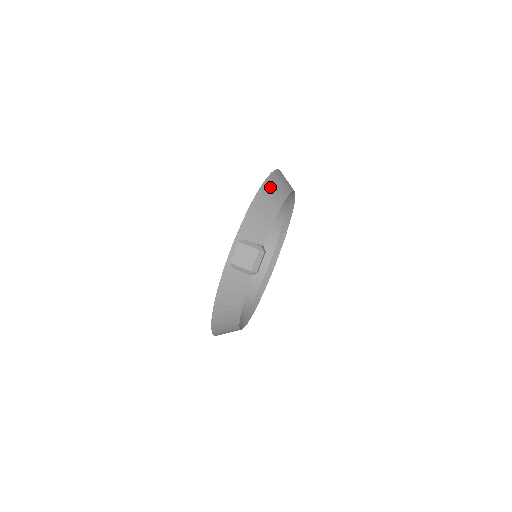
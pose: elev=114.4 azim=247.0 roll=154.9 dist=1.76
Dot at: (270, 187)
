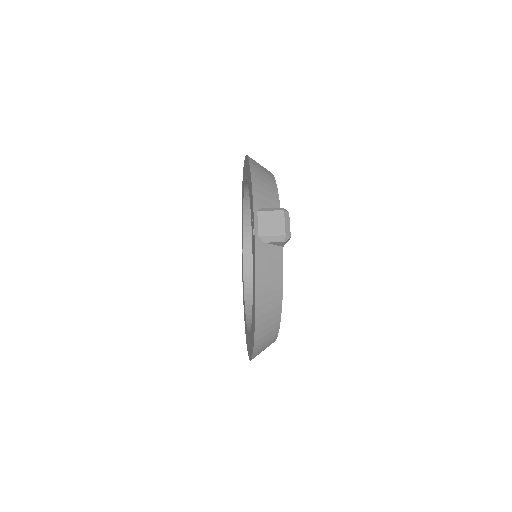
Dot at: (255, 163)
